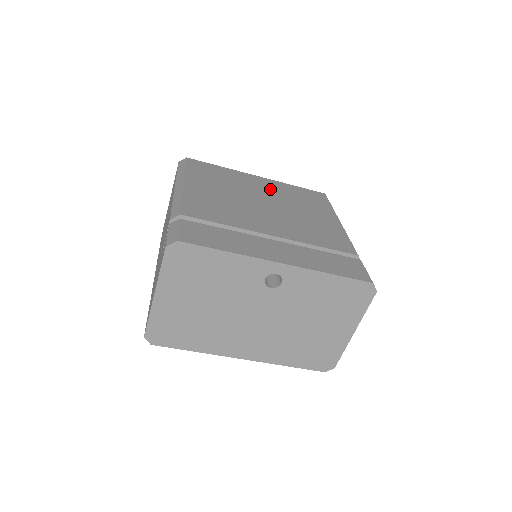
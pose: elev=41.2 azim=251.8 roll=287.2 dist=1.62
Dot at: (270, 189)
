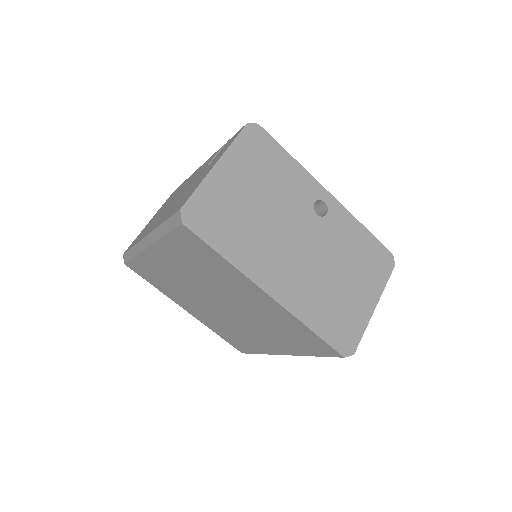
Dot at: occluded
